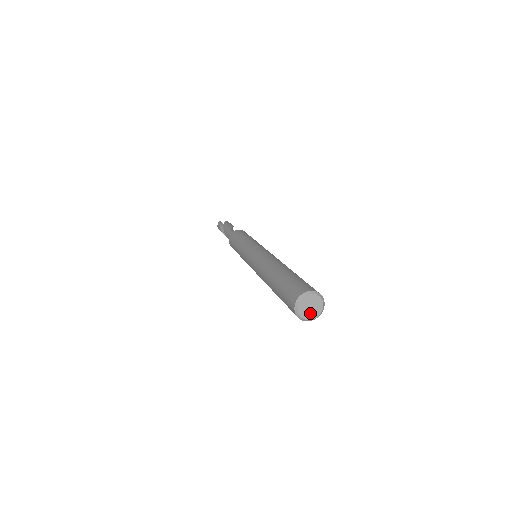
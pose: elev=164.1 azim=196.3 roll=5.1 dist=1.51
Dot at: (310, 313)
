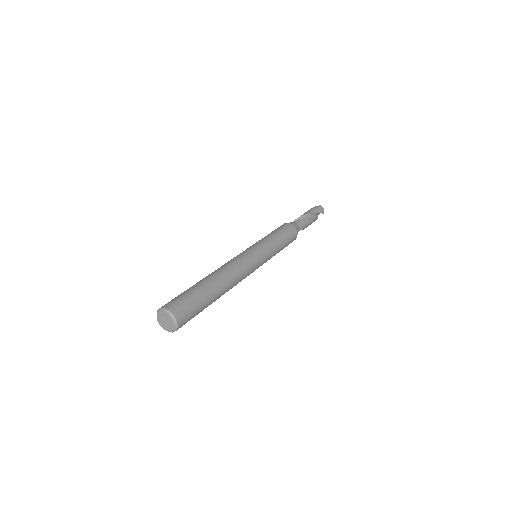
Dot at: (168, 326)
